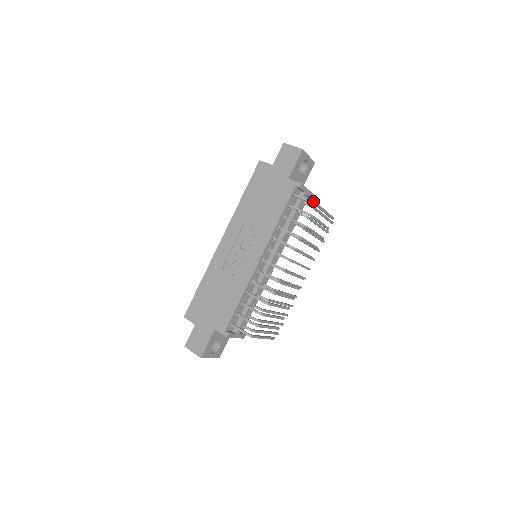
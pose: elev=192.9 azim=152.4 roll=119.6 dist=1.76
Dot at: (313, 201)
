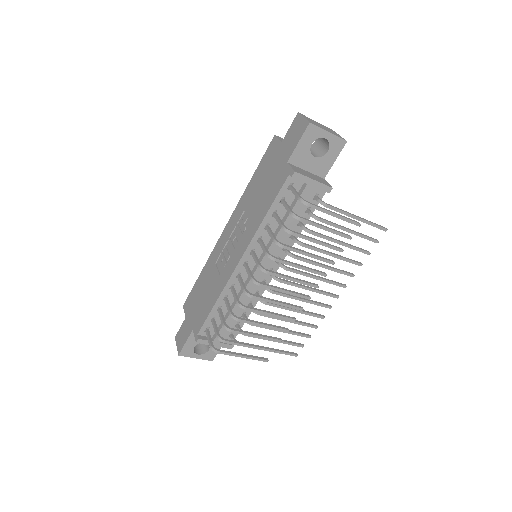
Dot at: (301, 198)
